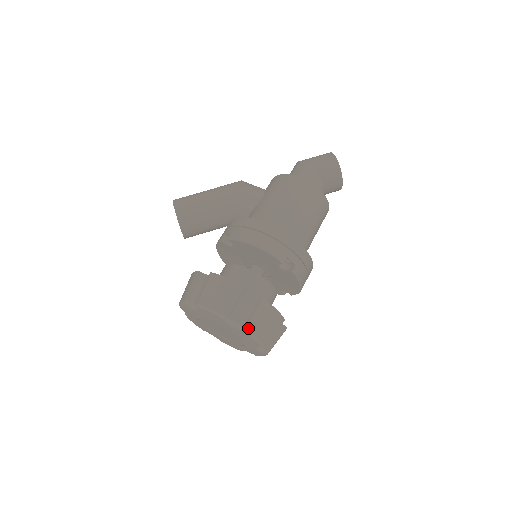
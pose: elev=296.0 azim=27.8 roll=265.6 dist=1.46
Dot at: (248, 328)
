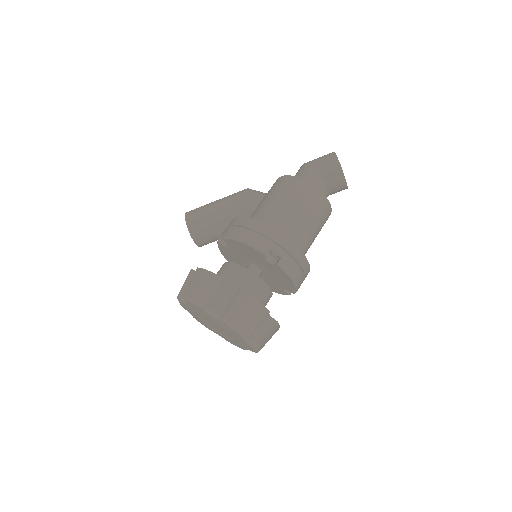
Dot at: (226, 317)
